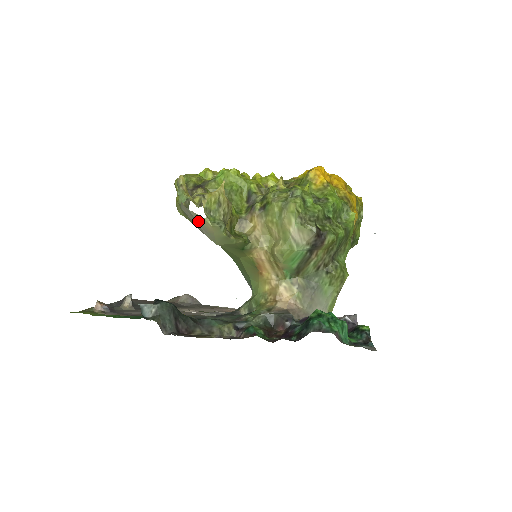
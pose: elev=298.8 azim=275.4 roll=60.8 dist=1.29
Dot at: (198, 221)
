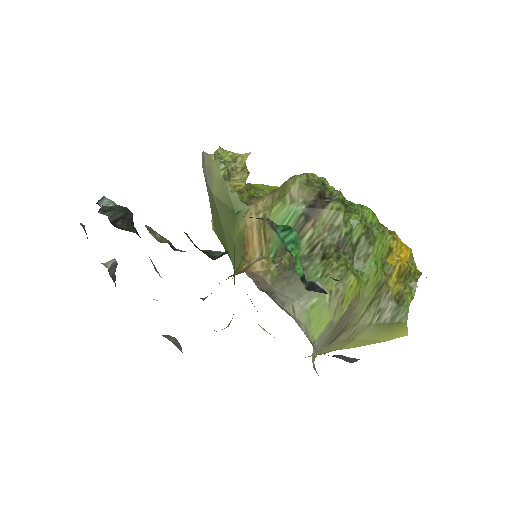
Dot at: (206, 164)
